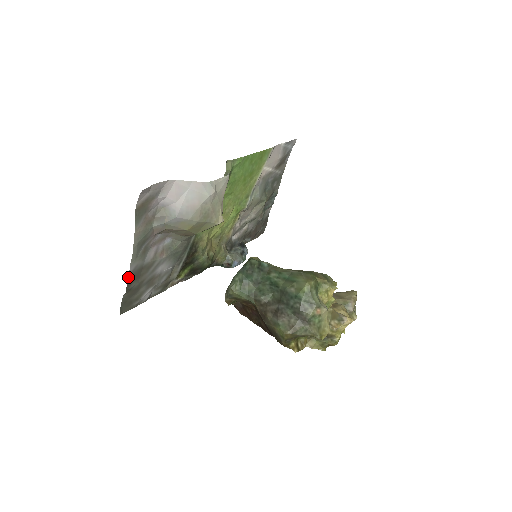
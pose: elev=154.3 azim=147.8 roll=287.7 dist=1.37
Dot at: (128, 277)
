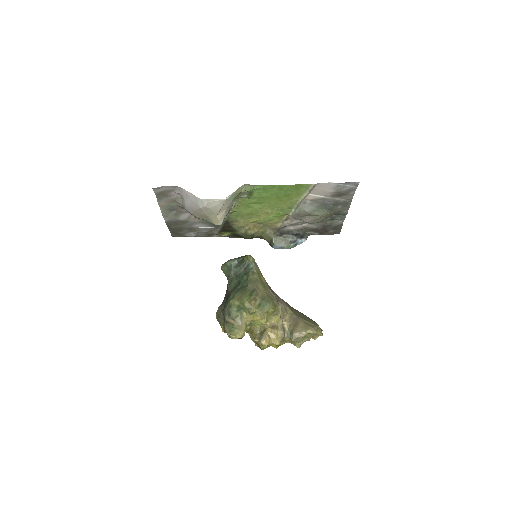
Dot at: (166, 223)
